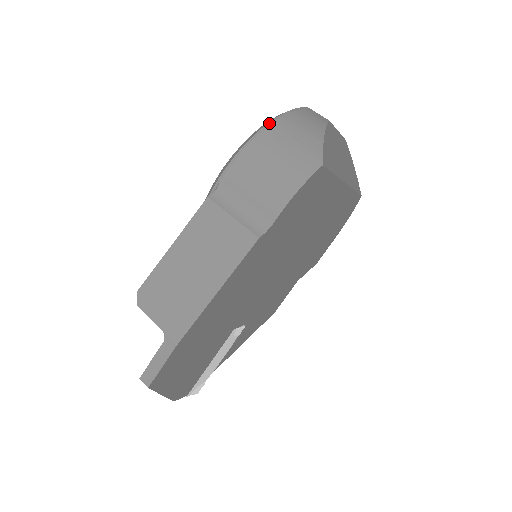
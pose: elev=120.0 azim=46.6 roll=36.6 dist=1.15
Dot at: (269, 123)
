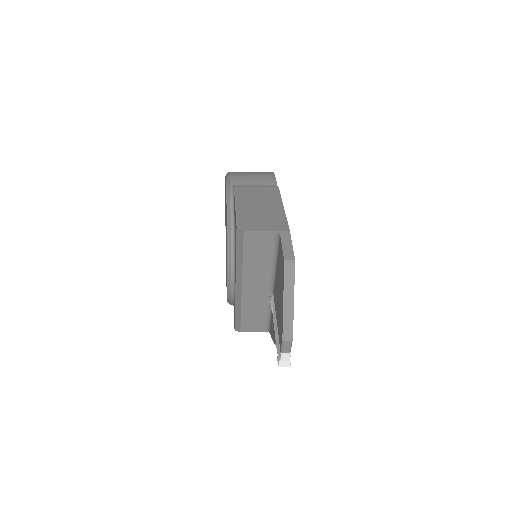
Dot at: occluded
